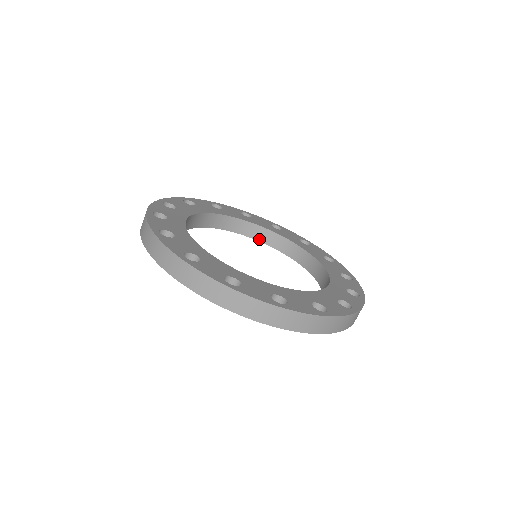
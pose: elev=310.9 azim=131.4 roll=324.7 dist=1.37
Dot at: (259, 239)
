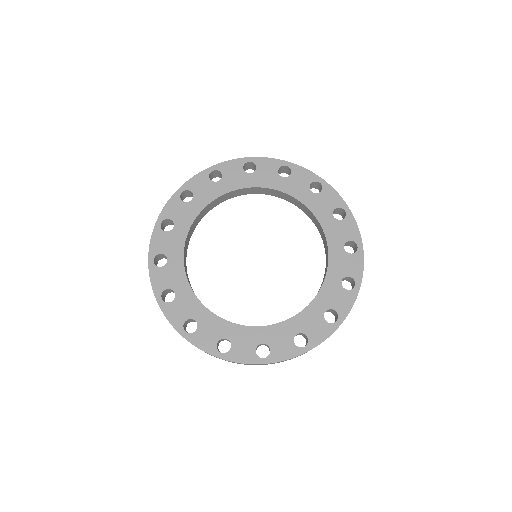
Dot at: (312, 220)
